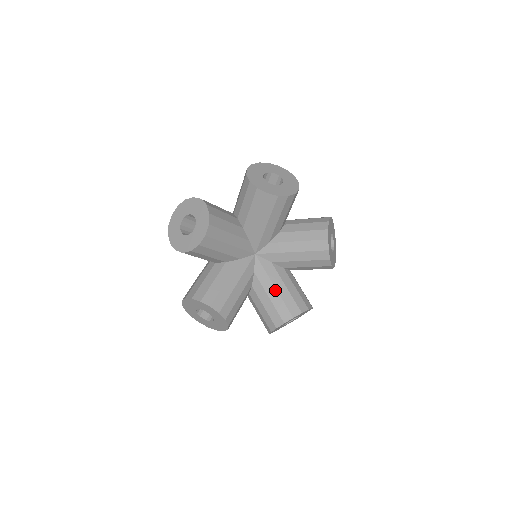
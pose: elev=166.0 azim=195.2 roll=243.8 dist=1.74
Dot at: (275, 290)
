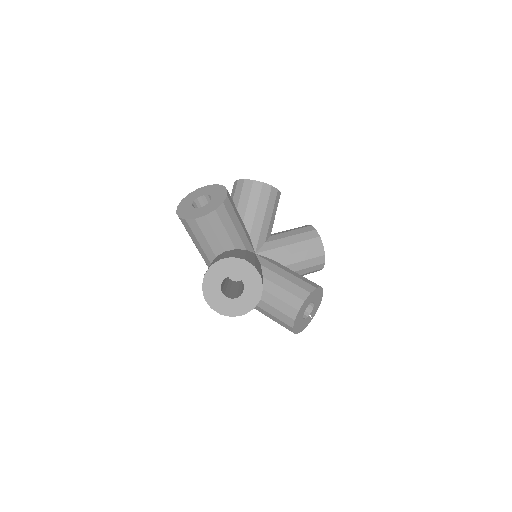
Dot at: (288, 273)
